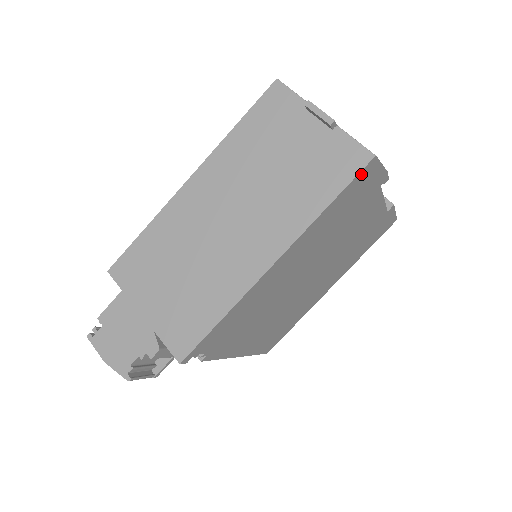
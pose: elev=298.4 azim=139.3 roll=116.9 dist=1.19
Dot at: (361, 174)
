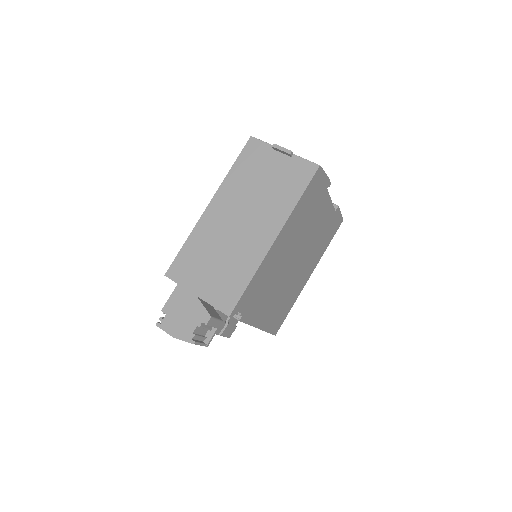
Dot at: (314, 178)
